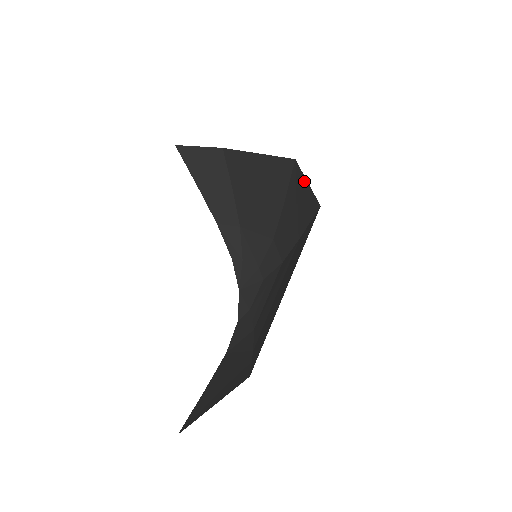
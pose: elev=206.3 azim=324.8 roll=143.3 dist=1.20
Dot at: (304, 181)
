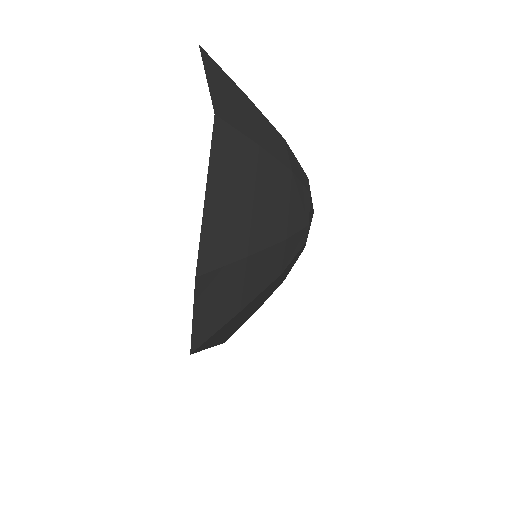
Dot at: (195, 310)
